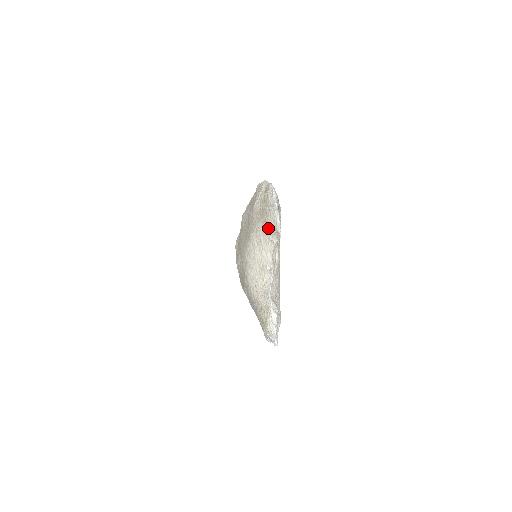
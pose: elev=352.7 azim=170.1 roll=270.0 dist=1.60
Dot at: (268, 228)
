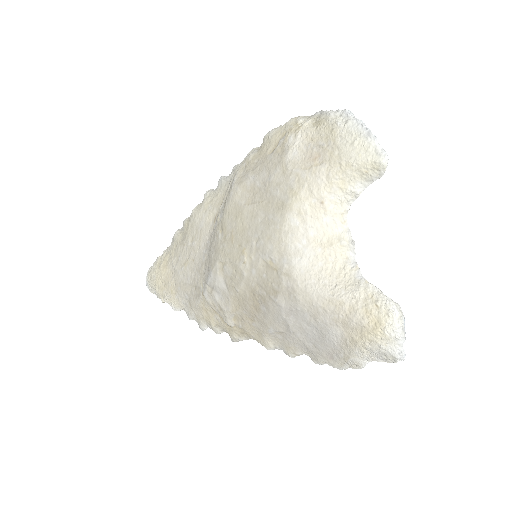
Dot at: (347, 171)
